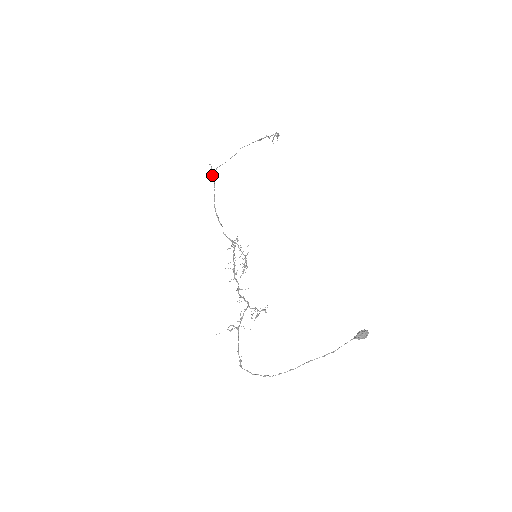
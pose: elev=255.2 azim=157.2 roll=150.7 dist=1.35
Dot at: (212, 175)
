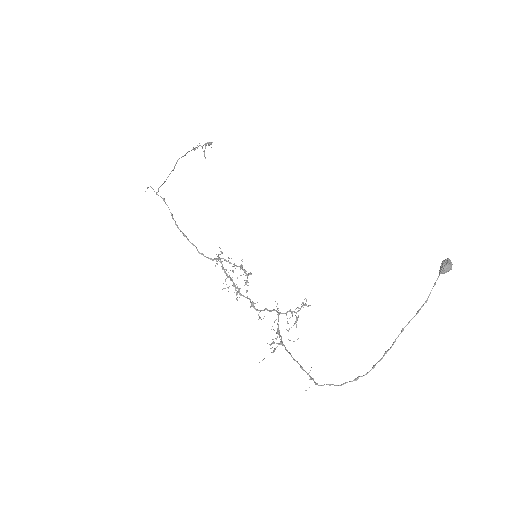
Dot at: occluded
